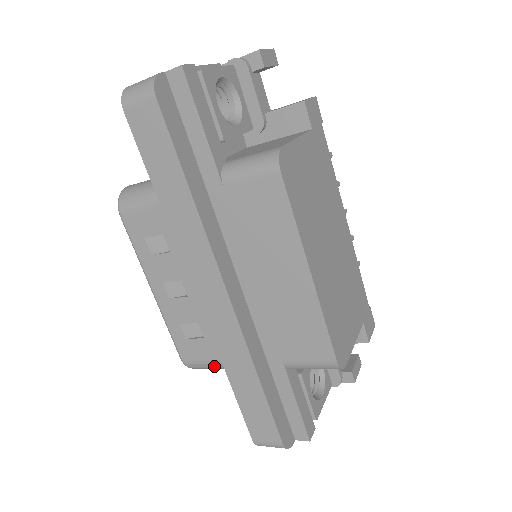
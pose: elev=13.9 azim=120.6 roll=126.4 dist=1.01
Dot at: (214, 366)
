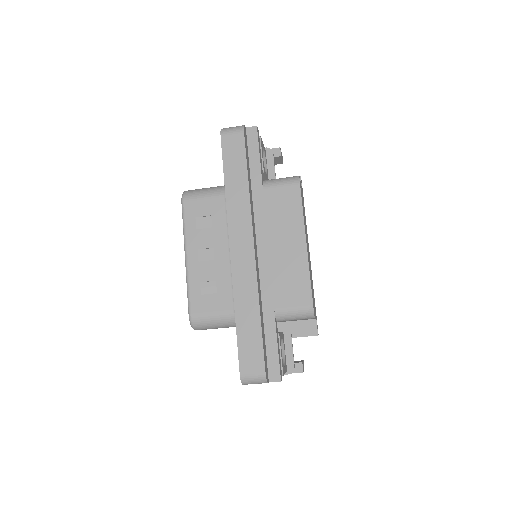
Dot at: (217, 319)
